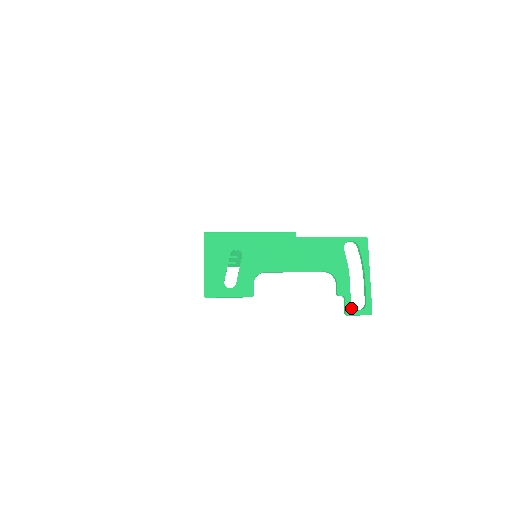
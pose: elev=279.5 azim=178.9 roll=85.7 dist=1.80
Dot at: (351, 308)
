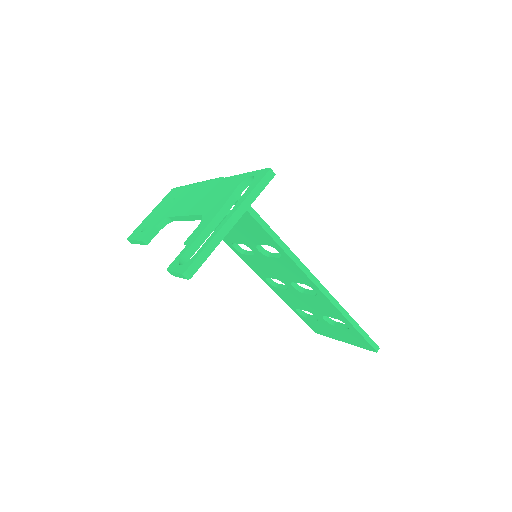
Dot at: (177, 261)
